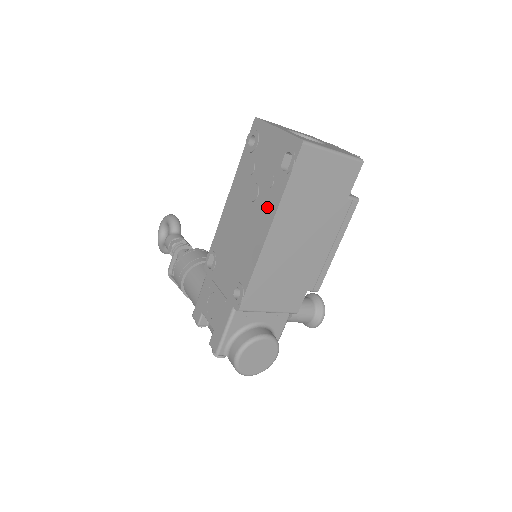
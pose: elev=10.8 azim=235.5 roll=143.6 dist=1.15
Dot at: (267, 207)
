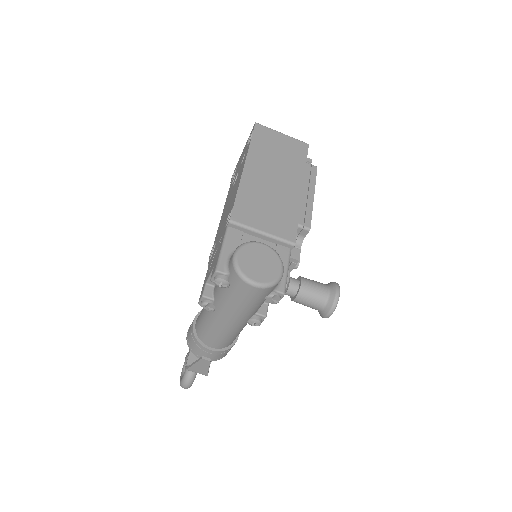
Dot at: (242, 165)
